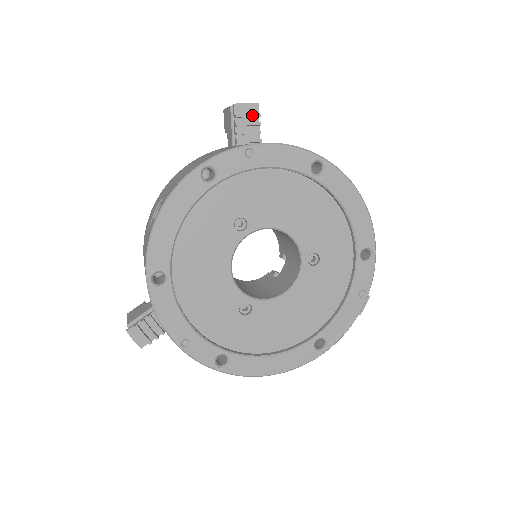
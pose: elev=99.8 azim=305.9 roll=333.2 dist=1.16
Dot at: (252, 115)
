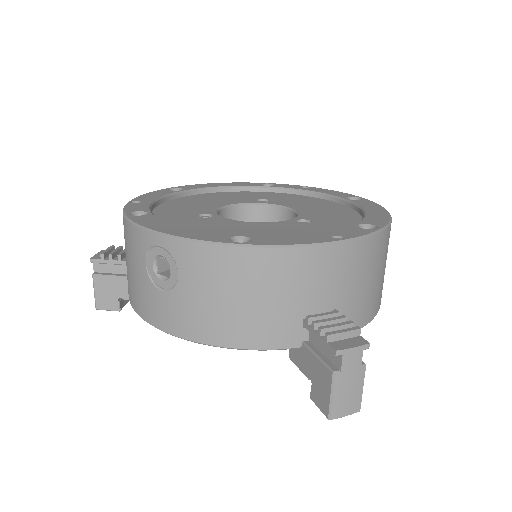
Dot at: occluded
